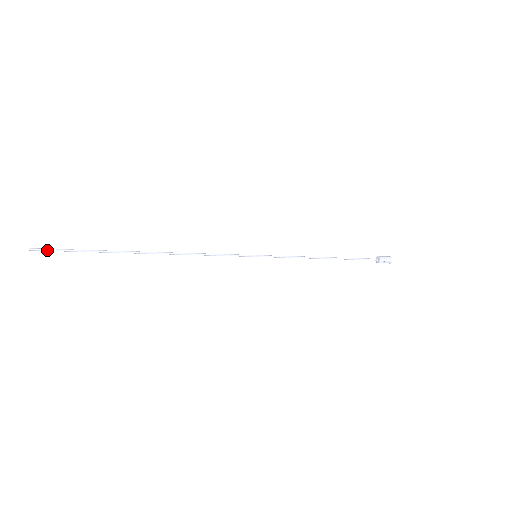
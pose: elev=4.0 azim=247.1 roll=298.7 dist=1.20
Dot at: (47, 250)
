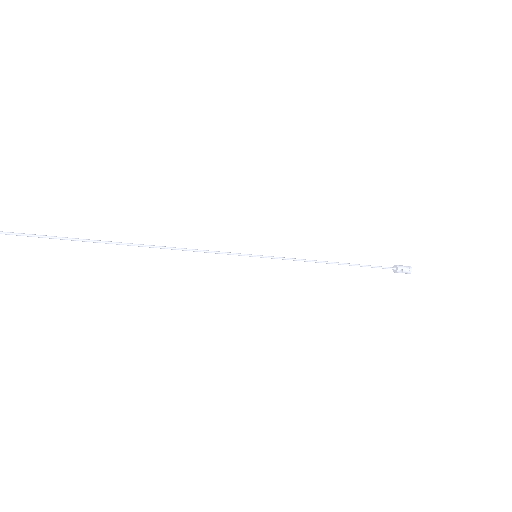
Dot at: (2, 233)
